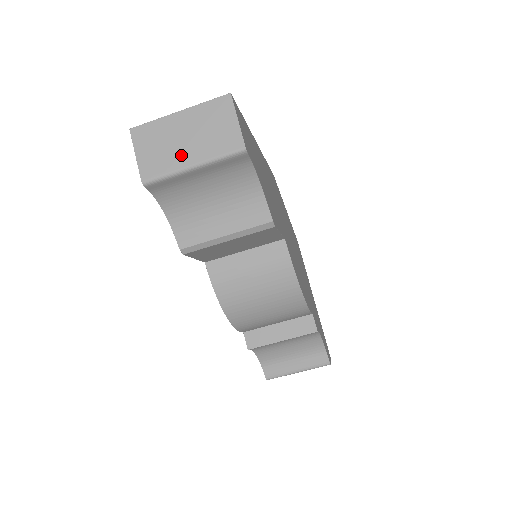
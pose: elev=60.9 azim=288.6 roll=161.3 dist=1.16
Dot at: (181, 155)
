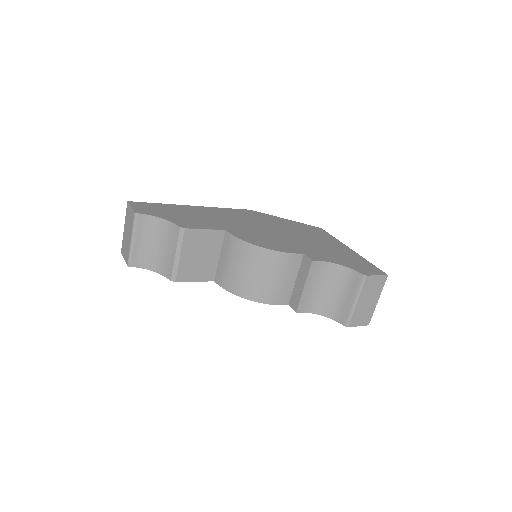
Dot at: (129, 241)
